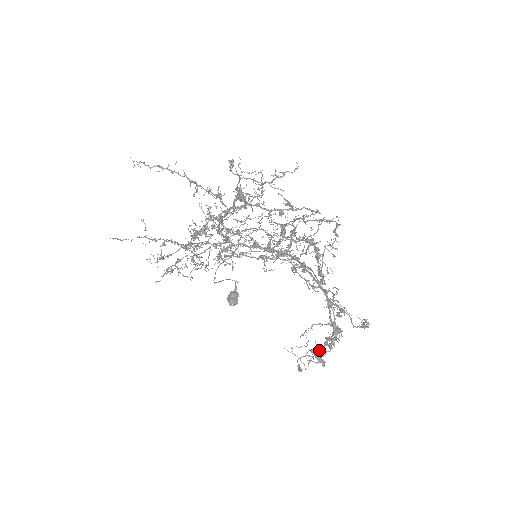
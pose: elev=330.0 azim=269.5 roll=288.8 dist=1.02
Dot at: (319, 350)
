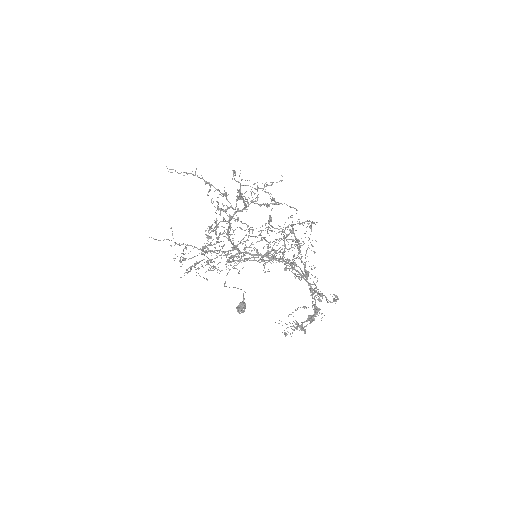
Dot at: occluded
